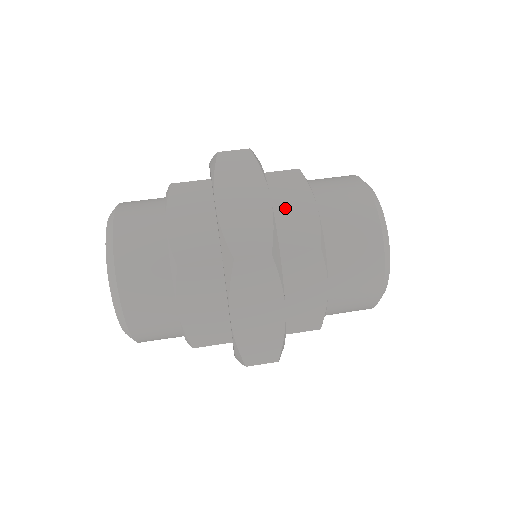
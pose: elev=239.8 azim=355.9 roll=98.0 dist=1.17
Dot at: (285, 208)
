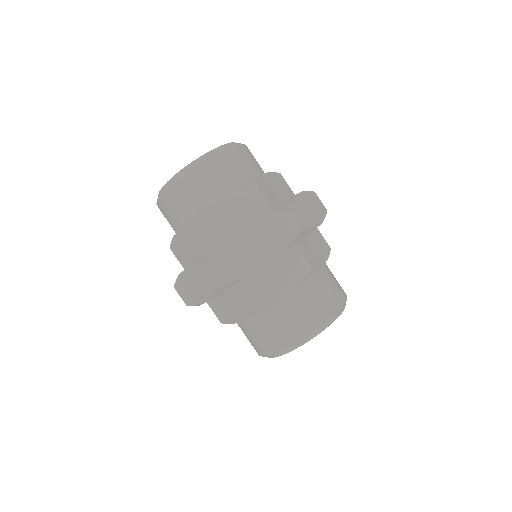
Dot at: (271, 274)
